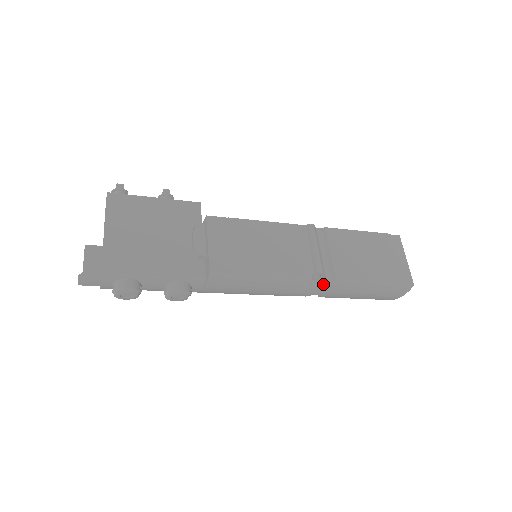
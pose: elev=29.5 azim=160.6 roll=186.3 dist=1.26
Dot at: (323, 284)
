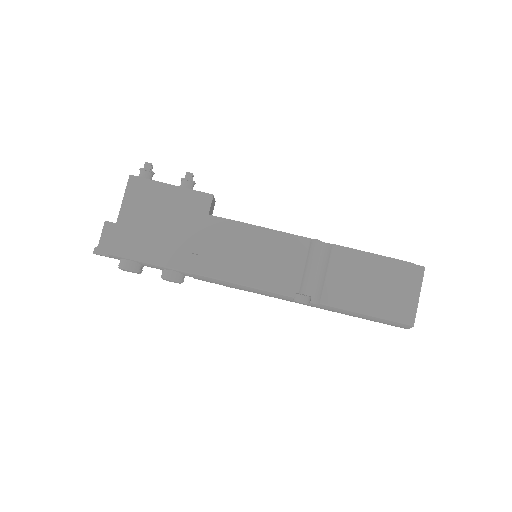
Dot at: (308, 303)
